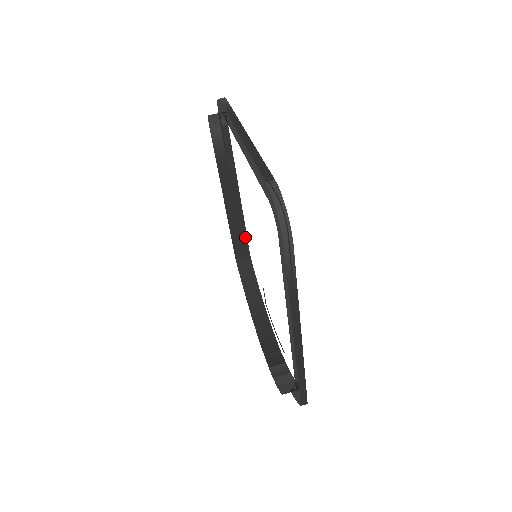
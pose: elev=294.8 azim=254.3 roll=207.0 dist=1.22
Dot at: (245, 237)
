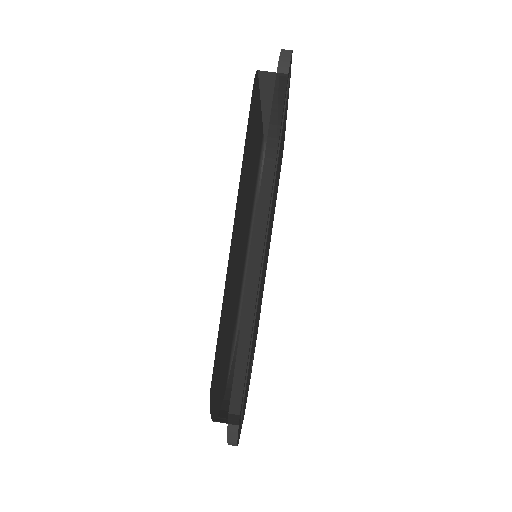
Dot at: occluded
